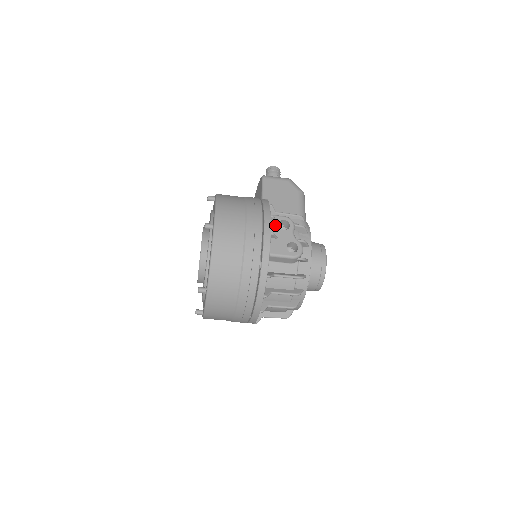
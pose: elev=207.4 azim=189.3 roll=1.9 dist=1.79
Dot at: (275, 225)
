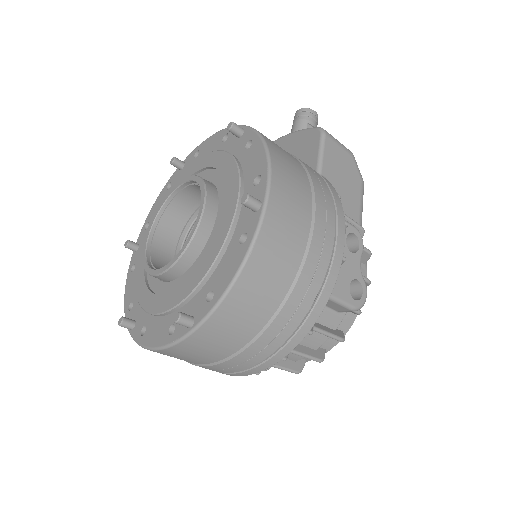
Dot at: occluded
